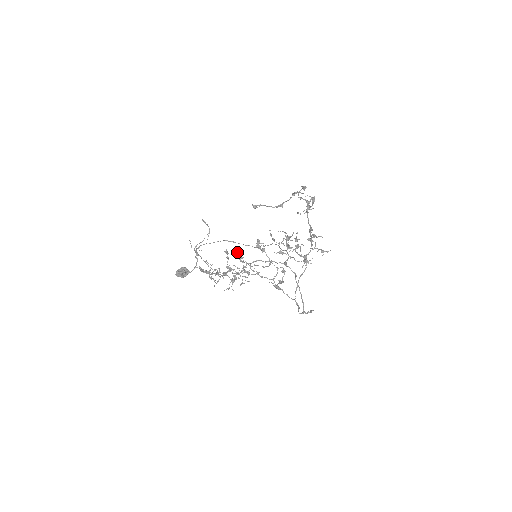
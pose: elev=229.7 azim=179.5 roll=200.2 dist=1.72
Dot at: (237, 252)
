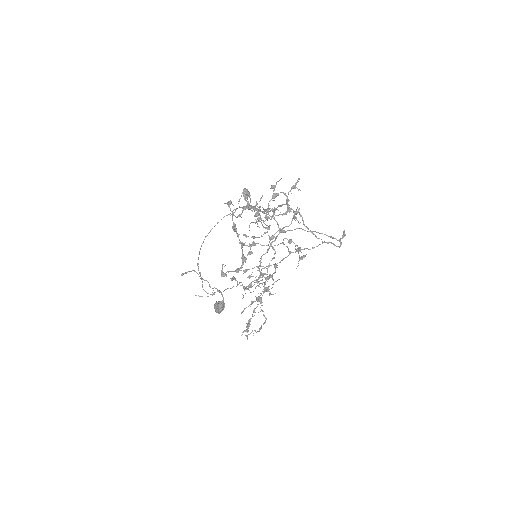
Dot at: (240, 270)
